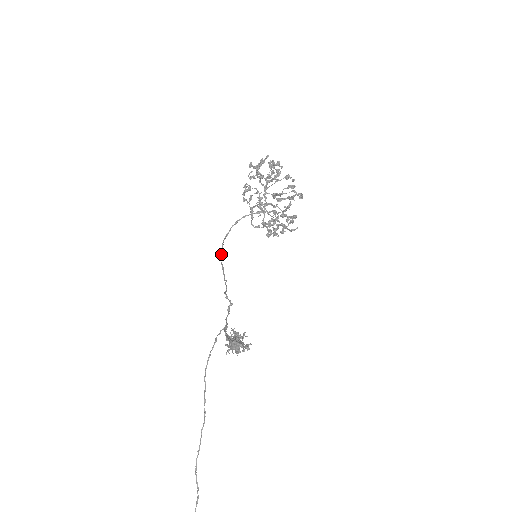
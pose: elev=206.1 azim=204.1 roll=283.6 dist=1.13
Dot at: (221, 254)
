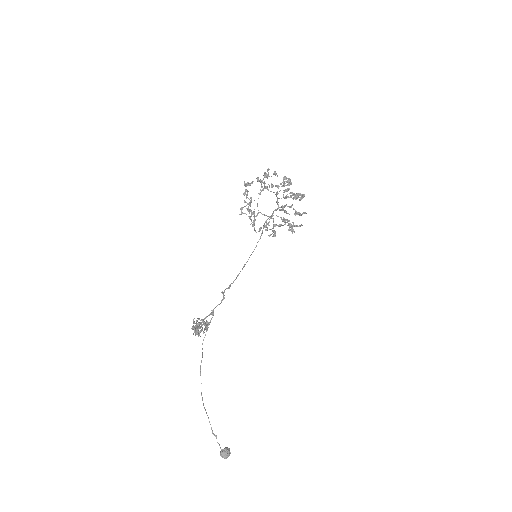
Dot at: (250, 255)
